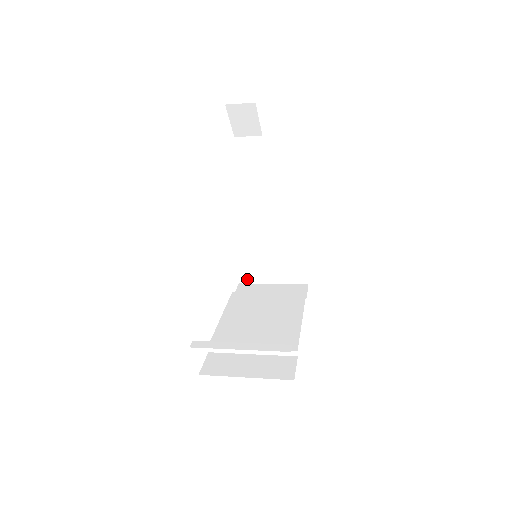
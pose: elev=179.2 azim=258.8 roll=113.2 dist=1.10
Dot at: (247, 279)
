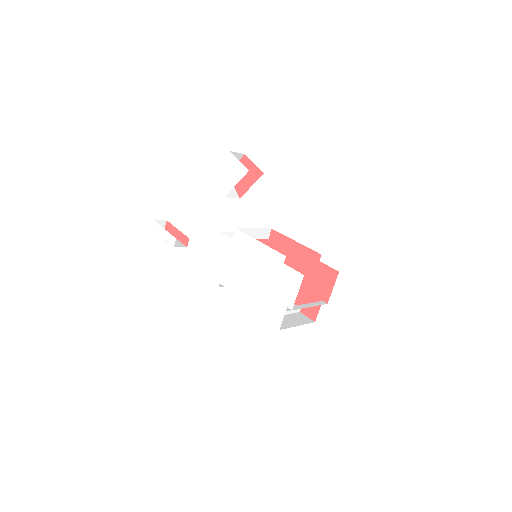
Dot at: occluded
